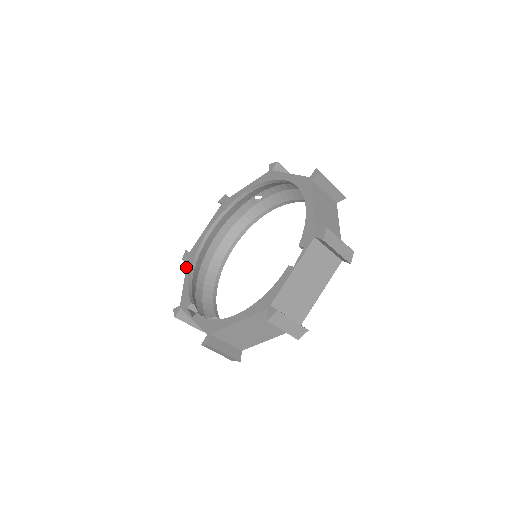
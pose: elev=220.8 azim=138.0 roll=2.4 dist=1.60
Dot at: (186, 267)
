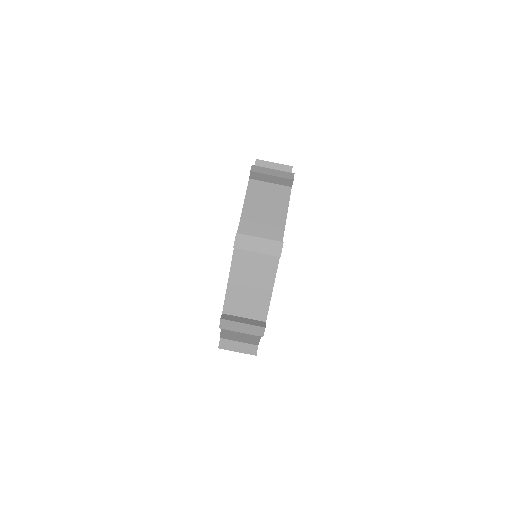
Dot at: (220, 333)
